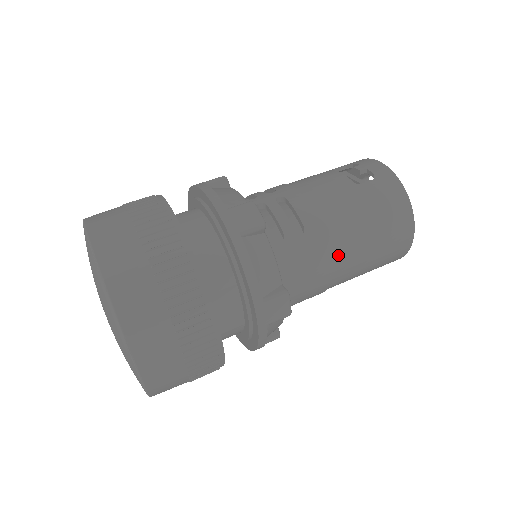
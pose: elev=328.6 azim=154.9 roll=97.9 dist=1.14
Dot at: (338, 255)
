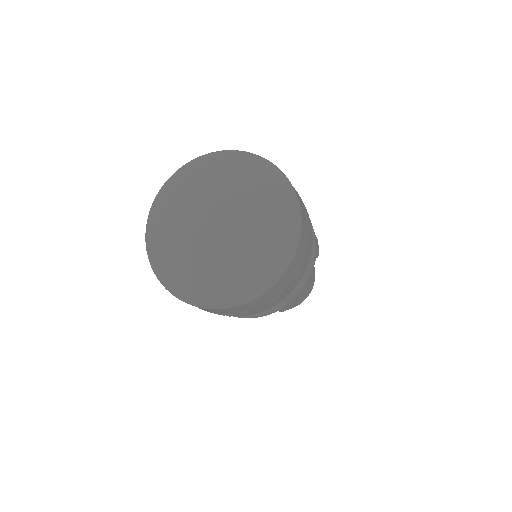
Dot at: occluded
